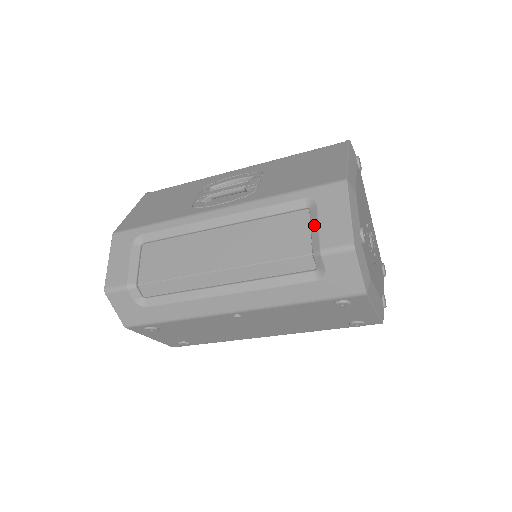
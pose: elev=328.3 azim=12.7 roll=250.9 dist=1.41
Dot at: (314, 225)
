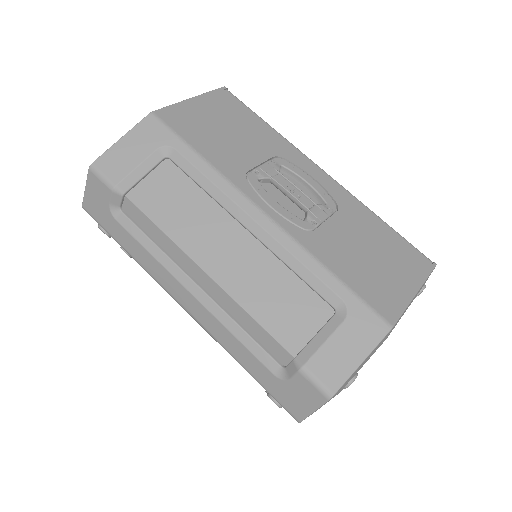
Dot at: (323, 335)
